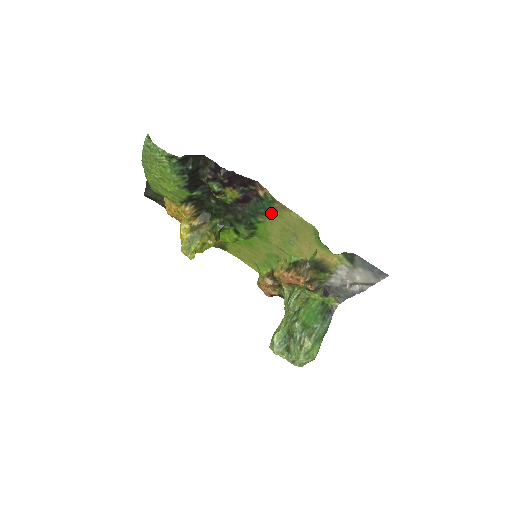
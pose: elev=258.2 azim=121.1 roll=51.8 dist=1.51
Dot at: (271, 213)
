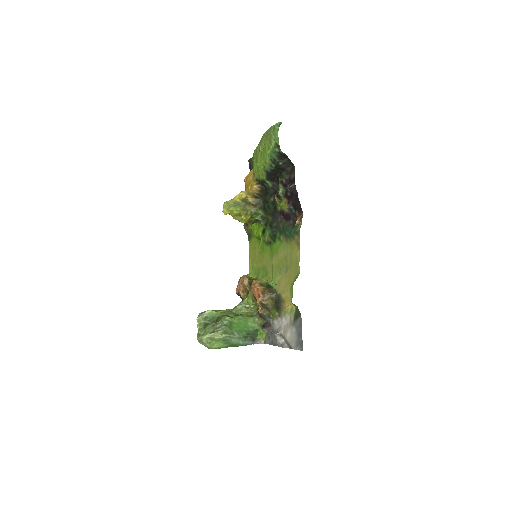
Dot at: (290, 240)
